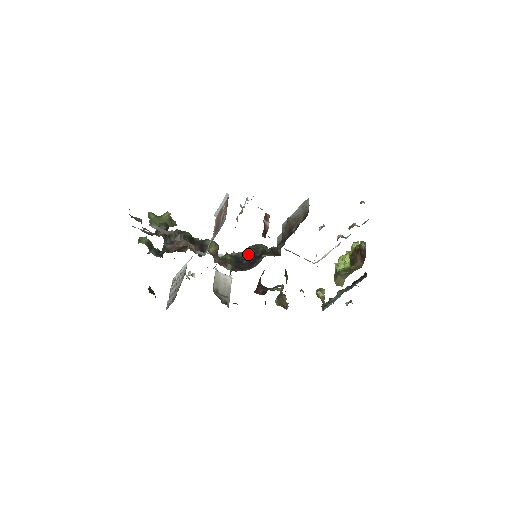
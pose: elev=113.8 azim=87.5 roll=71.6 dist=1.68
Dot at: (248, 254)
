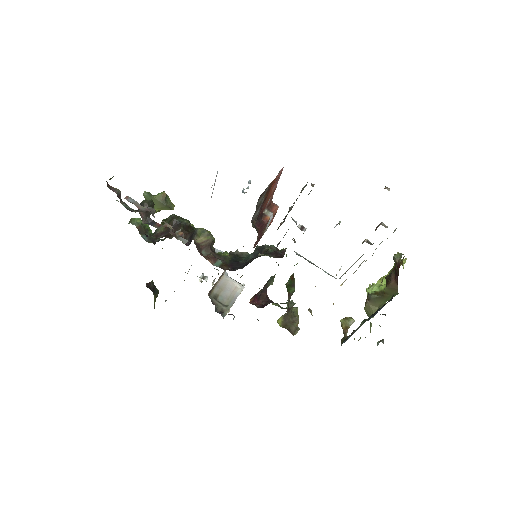
Dot at: (251, 254)
